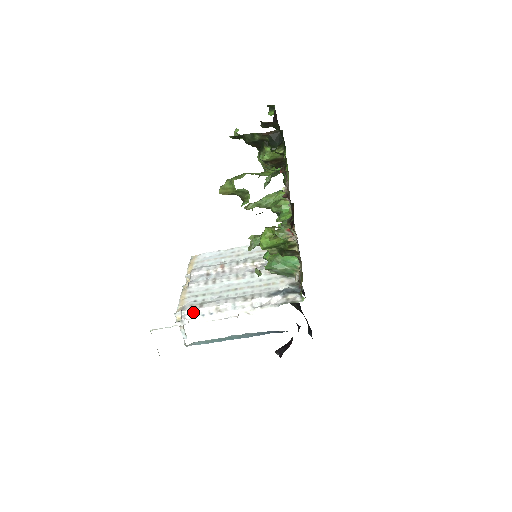
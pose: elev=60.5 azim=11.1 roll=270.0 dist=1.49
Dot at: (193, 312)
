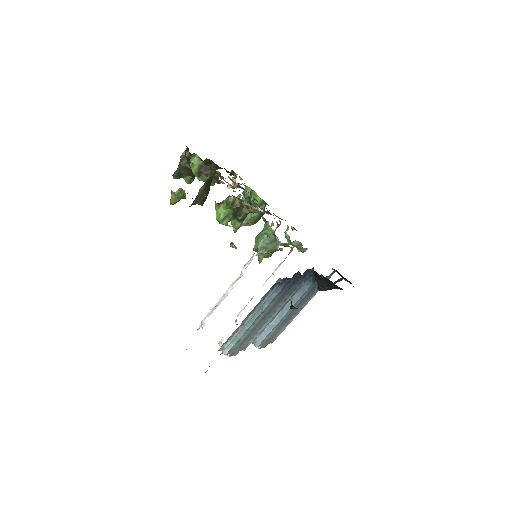
Dot at: occluded
